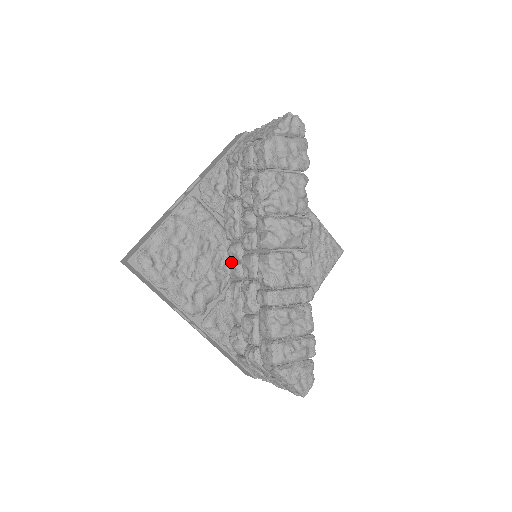
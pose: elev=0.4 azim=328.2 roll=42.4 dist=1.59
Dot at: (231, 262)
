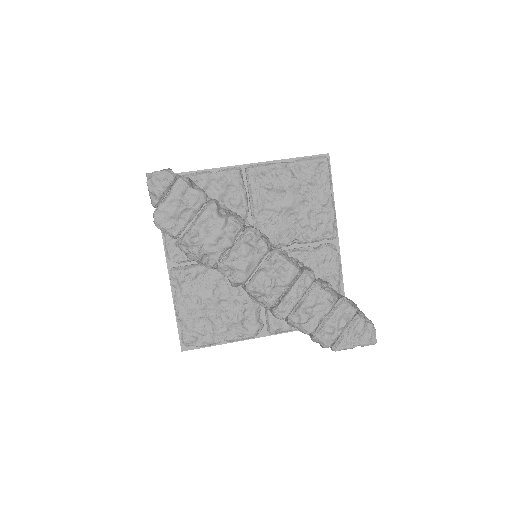
Dot at: occluded
